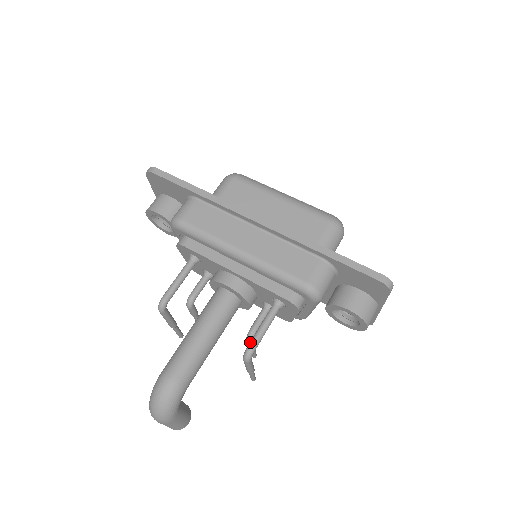
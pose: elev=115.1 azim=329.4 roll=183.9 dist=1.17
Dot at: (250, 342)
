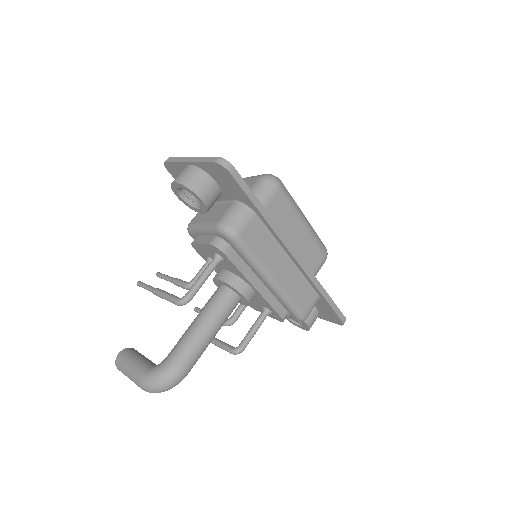
Dot at: (244, 343)
